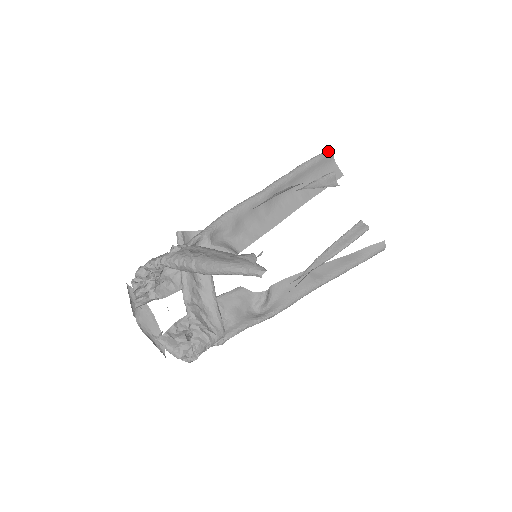
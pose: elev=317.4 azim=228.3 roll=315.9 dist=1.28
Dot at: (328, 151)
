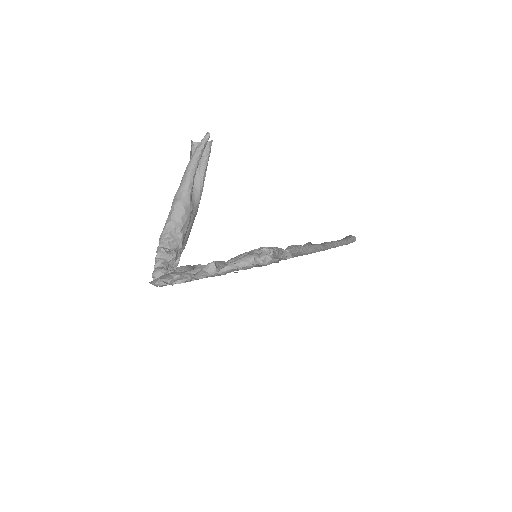
Dot at: occluded
